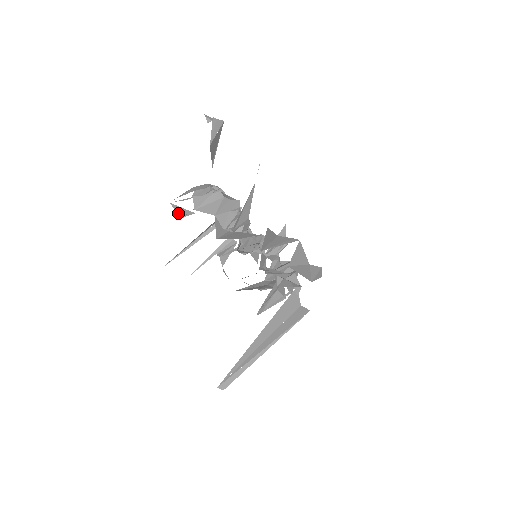
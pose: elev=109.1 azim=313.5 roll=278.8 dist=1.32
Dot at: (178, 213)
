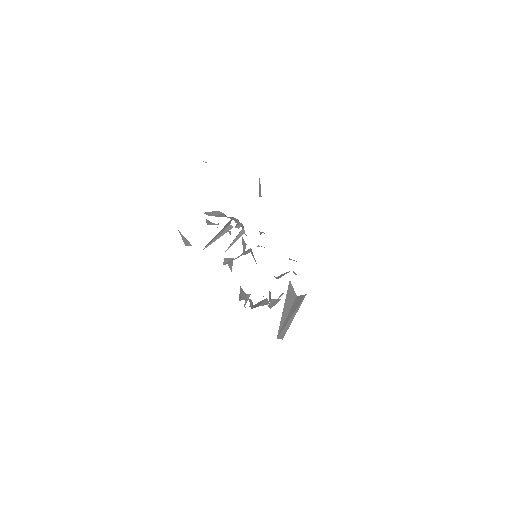
Dot at: (183, 241)
